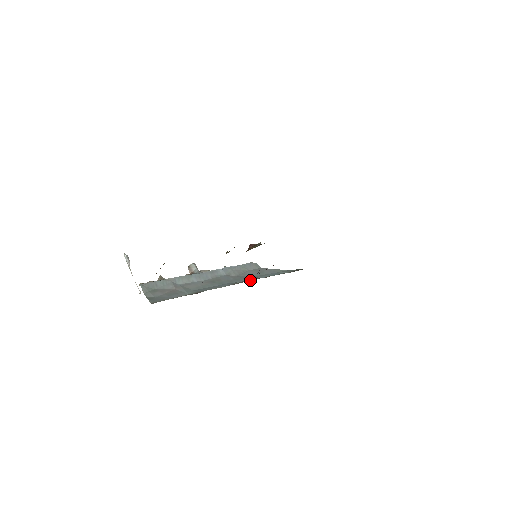
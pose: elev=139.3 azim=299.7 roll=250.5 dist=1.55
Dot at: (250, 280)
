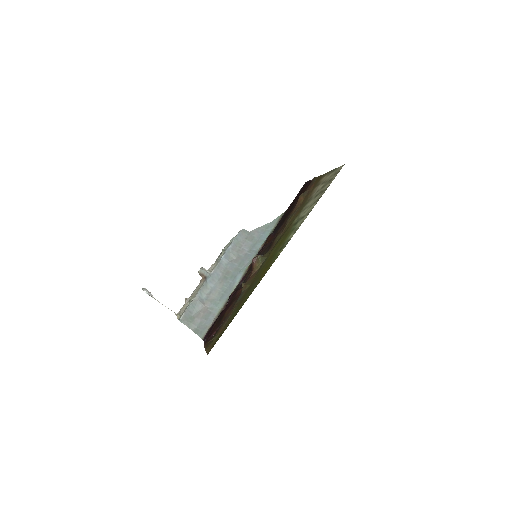
Dot at: (251, 259)
